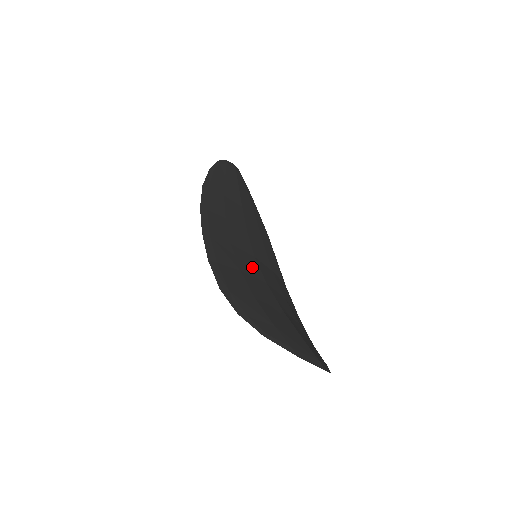
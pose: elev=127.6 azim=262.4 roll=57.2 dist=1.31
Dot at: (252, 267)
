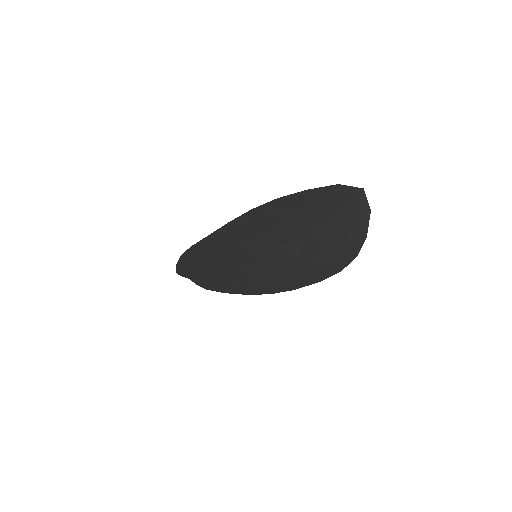
Dot at: (260, 246)
